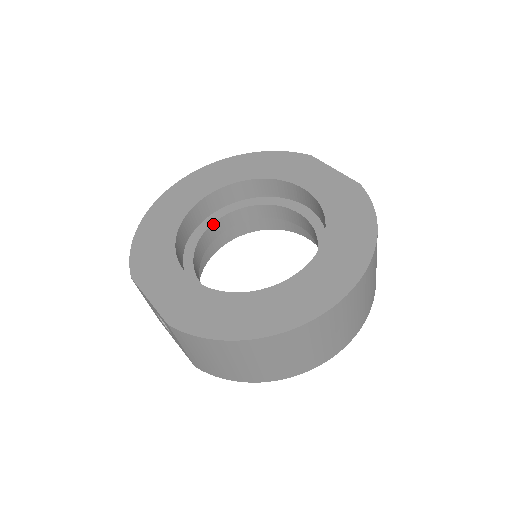
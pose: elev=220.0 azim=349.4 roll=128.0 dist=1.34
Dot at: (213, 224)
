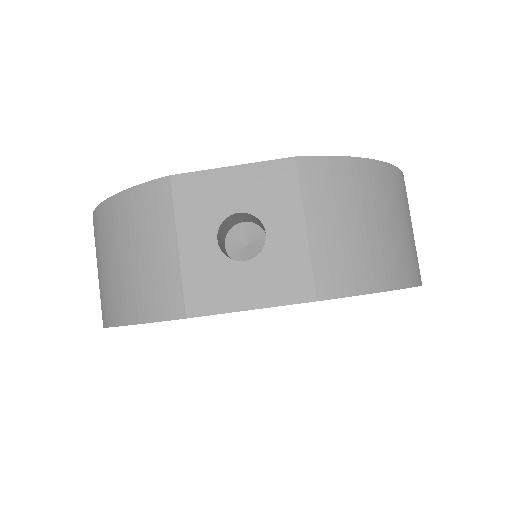
Dot at: occluded
